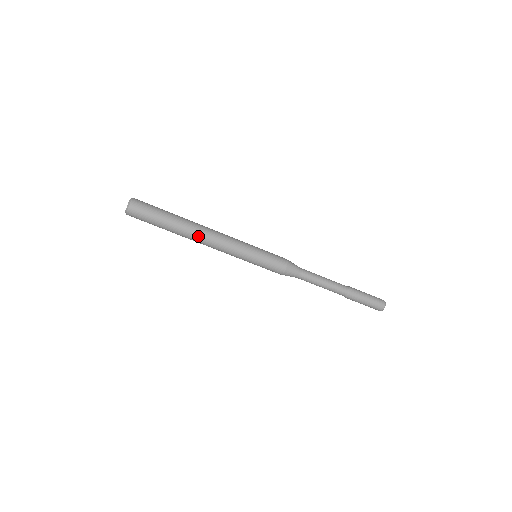
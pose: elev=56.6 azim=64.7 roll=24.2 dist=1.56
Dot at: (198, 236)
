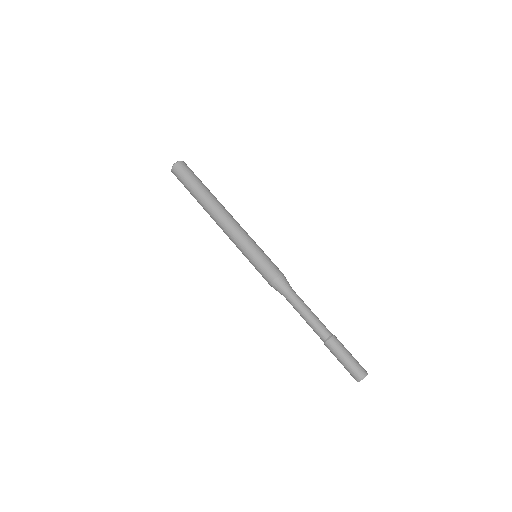
Dot at: (217, 209)
